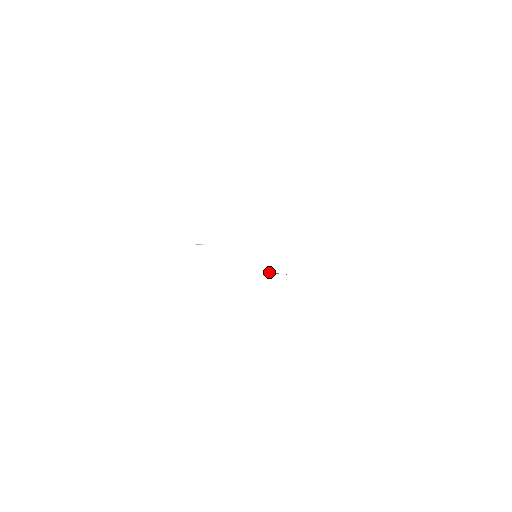
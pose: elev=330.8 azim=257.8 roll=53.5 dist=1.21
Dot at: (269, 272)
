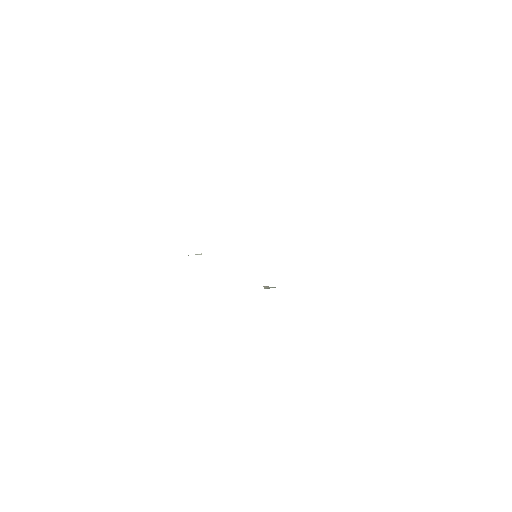
Dot at: occluded
